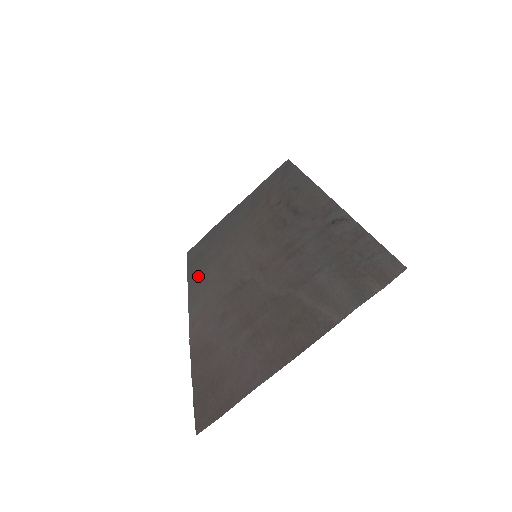
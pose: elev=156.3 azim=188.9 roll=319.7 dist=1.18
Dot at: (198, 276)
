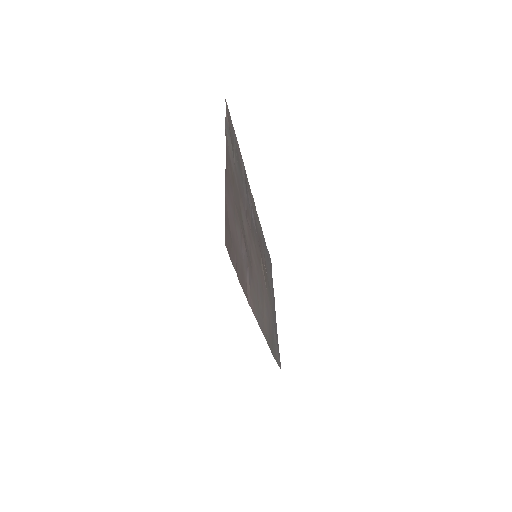
Dot at: (267, 332)
